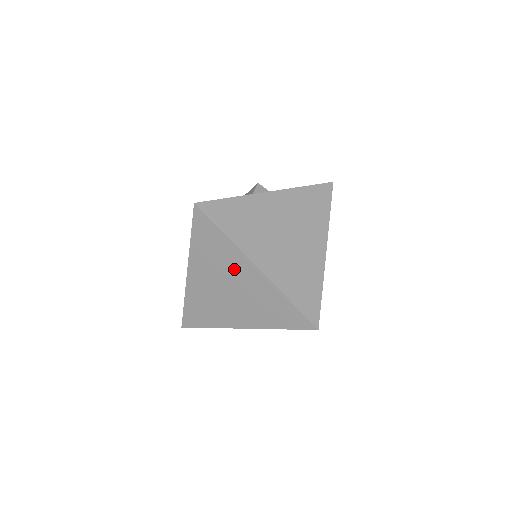
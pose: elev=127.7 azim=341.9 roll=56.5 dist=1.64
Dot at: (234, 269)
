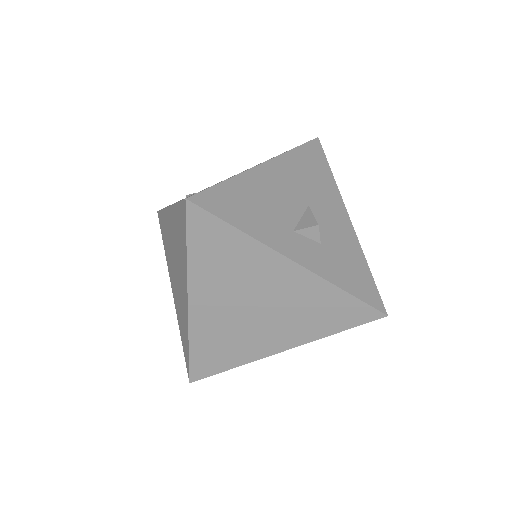
Dot at: (181, 271)
